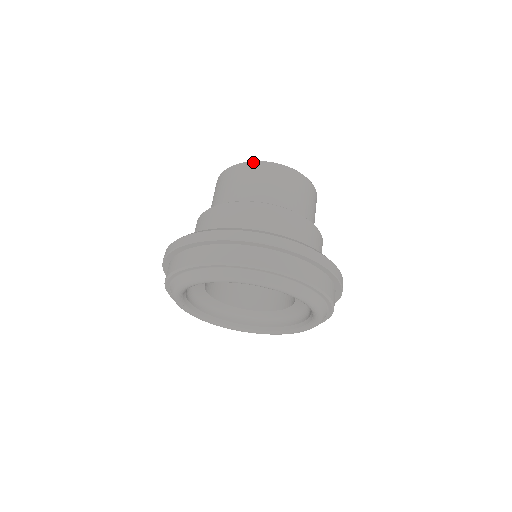
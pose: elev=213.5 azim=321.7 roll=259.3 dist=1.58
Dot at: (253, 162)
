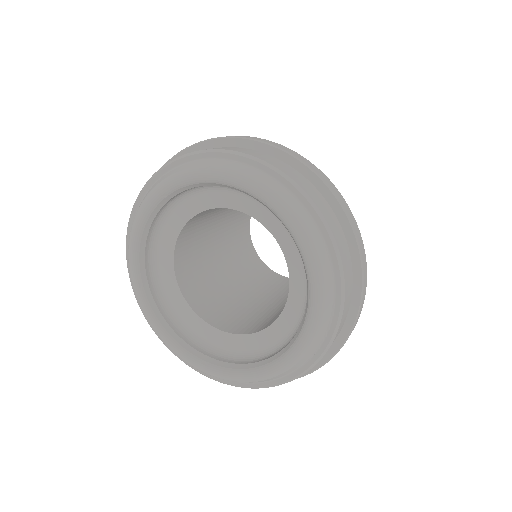
Dot at: occluded
